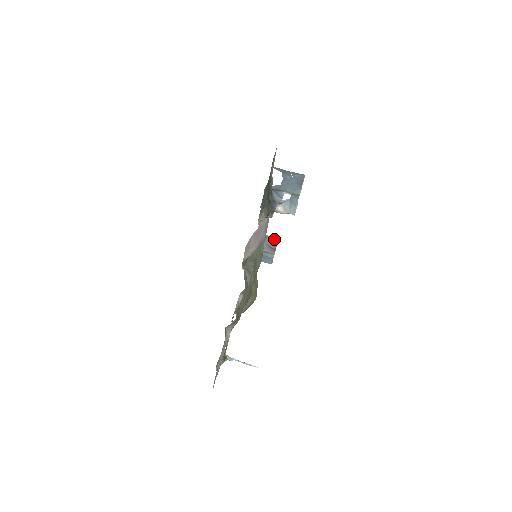
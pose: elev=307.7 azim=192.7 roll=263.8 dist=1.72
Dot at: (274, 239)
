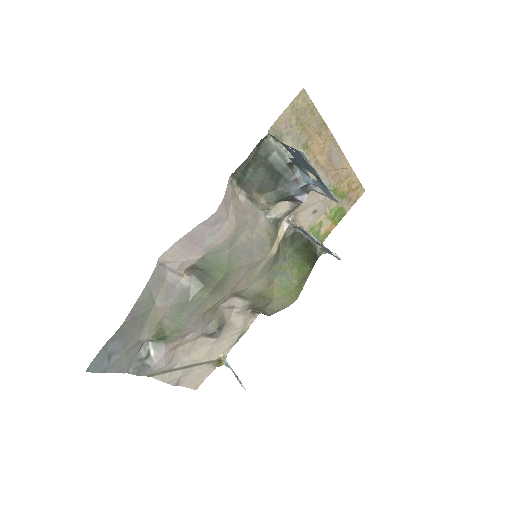
Dot at: (307, 233)
